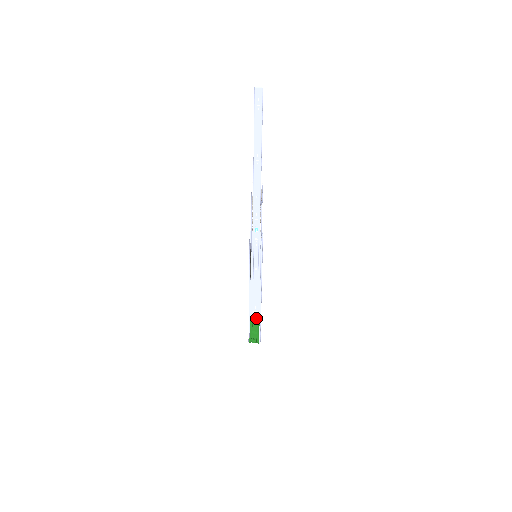
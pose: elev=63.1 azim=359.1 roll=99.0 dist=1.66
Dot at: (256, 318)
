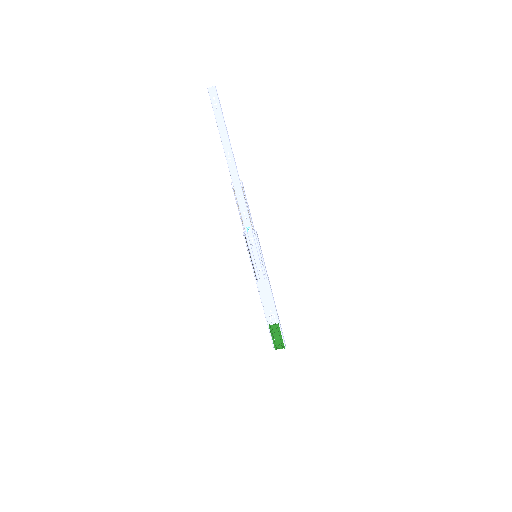
Dot at: (275, 322)
